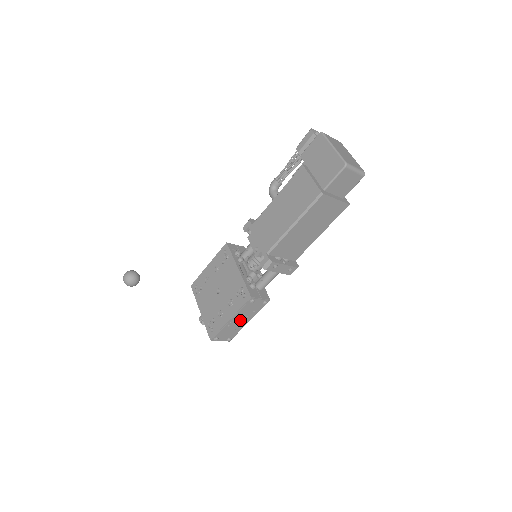
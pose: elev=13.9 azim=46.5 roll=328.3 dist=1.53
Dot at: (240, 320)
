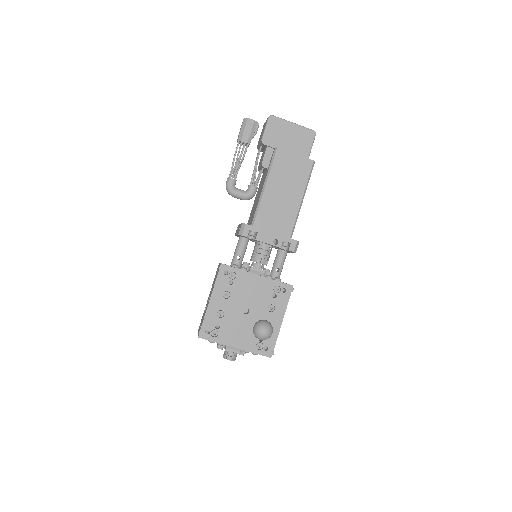
Dot at: occluded
